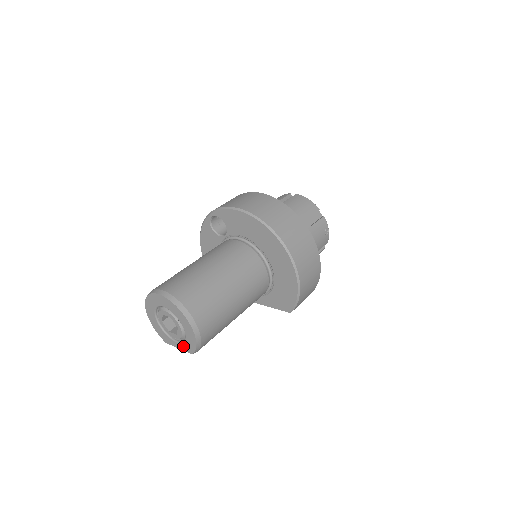
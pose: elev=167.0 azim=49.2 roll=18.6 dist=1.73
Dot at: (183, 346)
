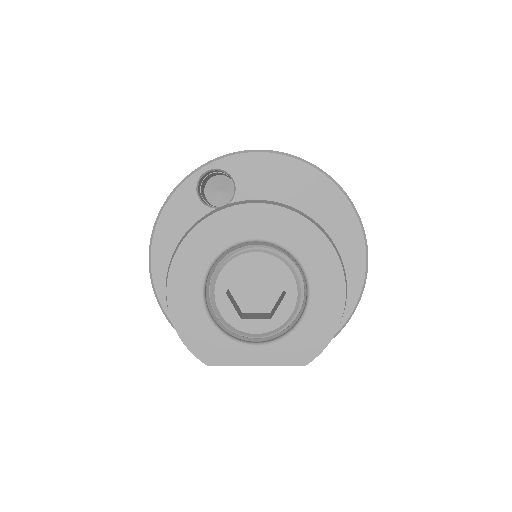
Dot at: (280, 350)
